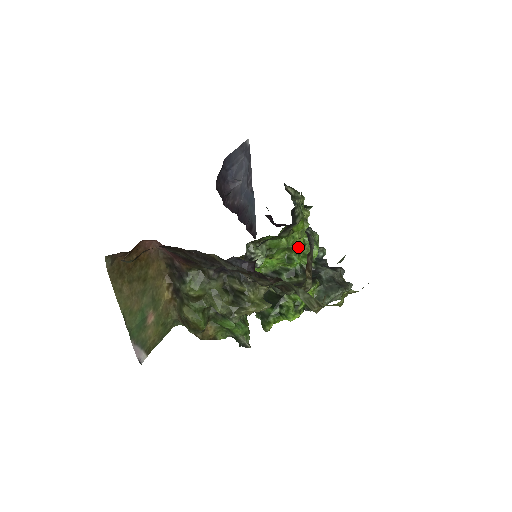
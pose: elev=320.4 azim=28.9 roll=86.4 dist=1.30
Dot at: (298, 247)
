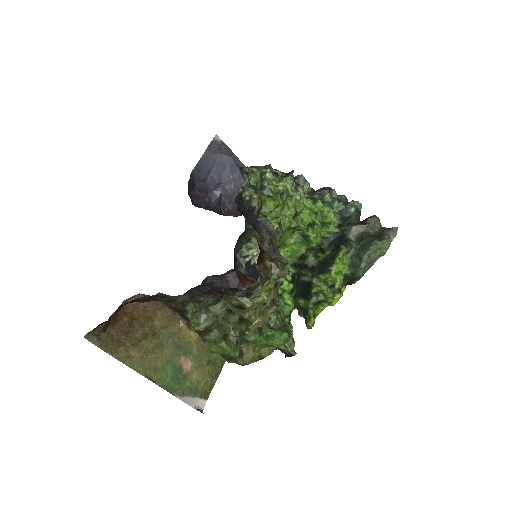
Dot at: (307, 220)
